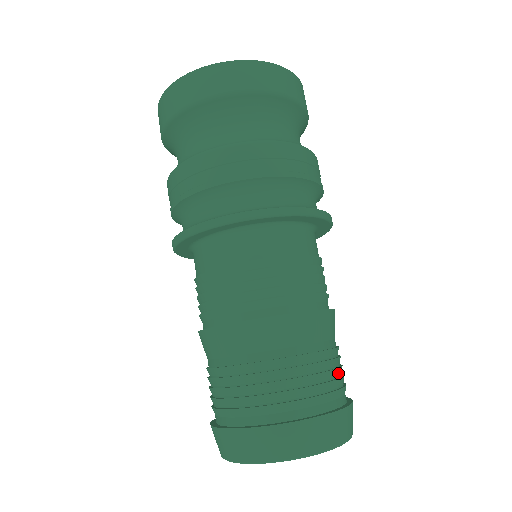
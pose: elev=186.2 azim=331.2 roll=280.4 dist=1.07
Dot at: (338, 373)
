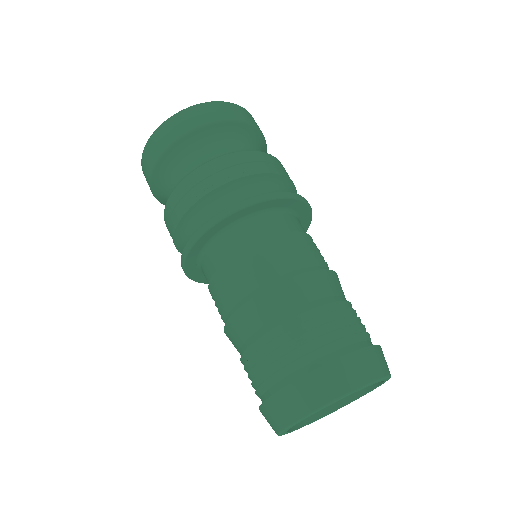
Dot at: (348, 322)
